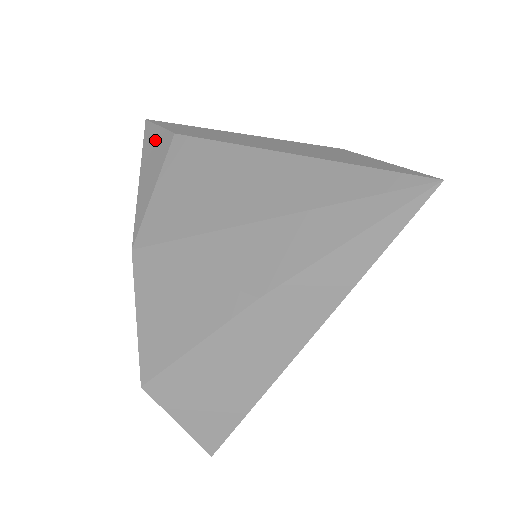
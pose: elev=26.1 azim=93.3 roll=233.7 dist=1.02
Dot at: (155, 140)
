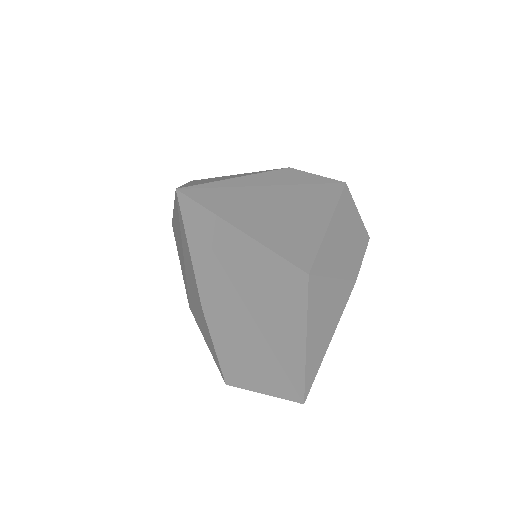
Dot at: occluded
